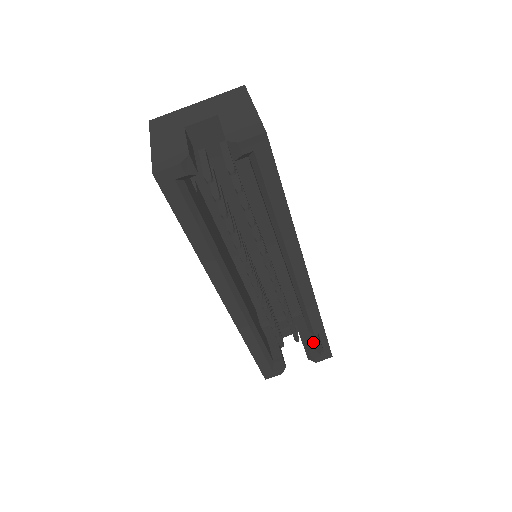
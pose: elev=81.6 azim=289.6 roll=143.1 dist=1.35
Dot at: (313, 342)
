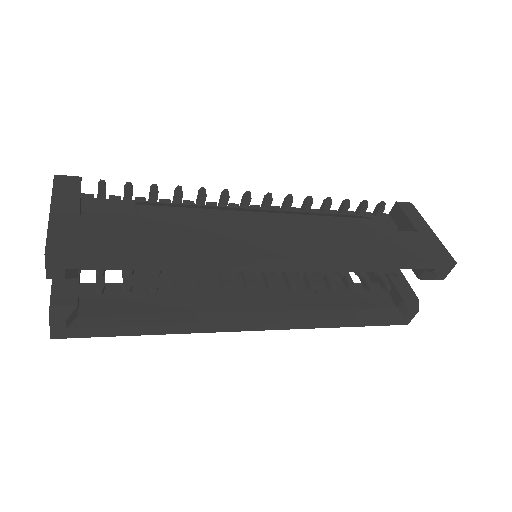
Dot at: occluded
